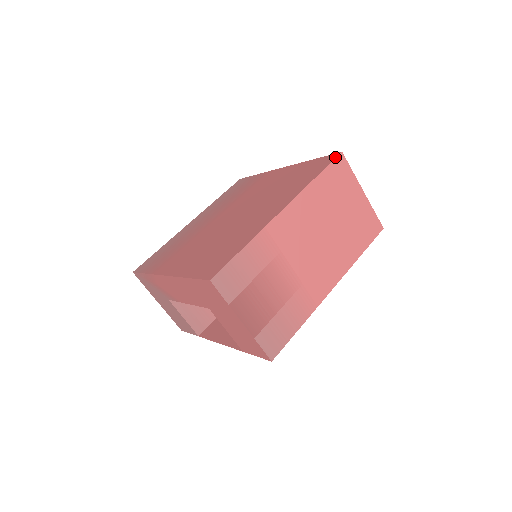
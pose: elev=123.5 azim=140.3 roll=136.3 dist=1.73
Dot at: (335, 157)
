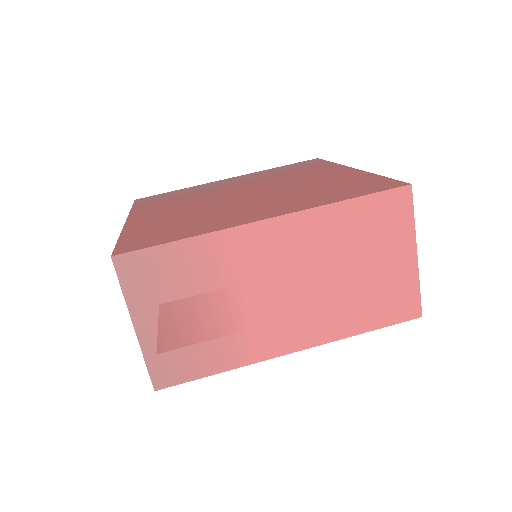
Dot at: (396, 186)
